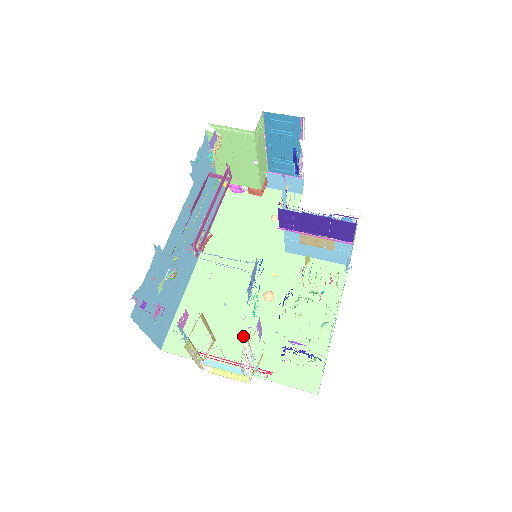
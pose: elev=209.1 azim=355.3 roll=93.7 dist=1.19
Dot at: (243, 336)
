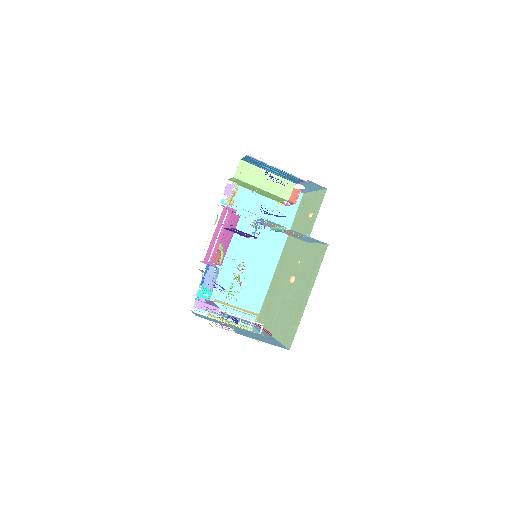
Dot at: (278, 311)
